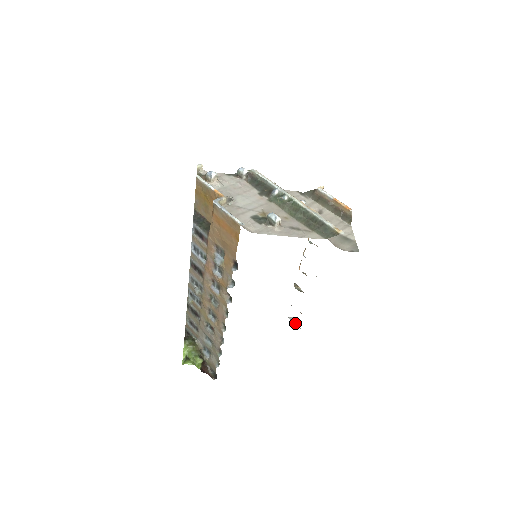
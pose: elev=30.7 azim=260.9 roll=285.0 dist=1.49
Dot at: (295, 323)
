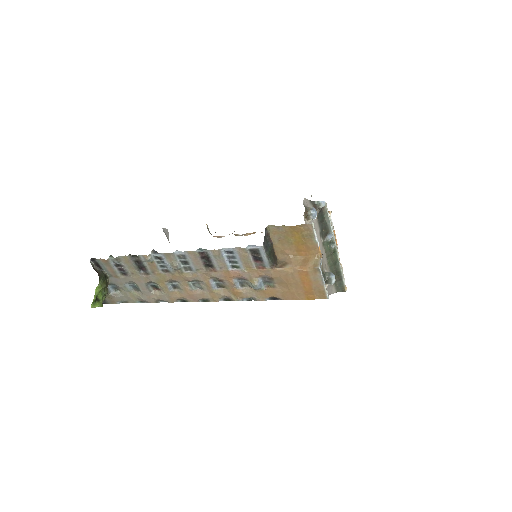
Dot at: (167, 236)
